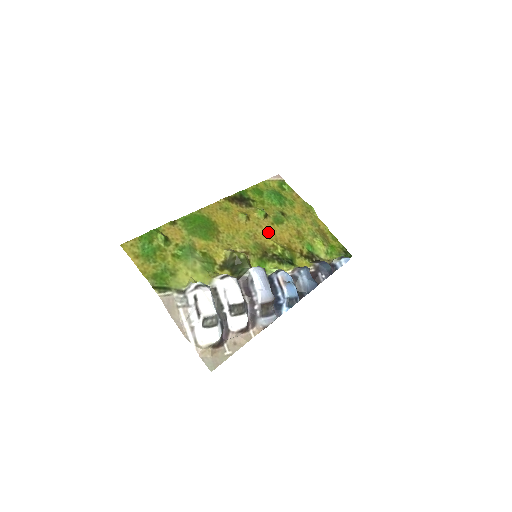
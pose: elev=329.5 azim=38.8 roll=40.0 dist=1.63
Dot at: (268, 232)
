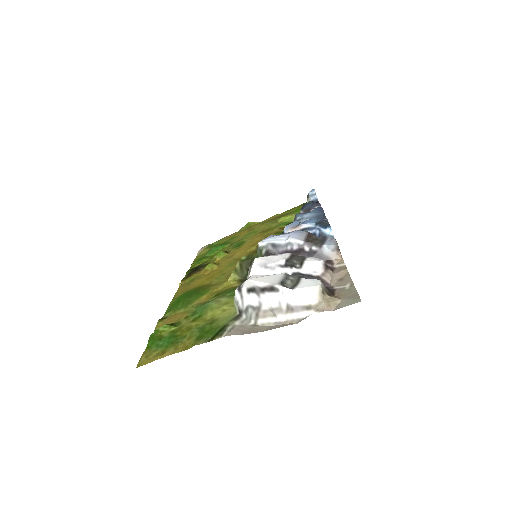
Dot at: (242, 251)
